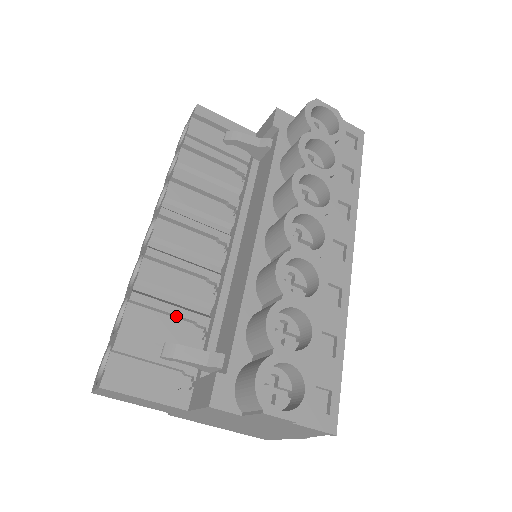
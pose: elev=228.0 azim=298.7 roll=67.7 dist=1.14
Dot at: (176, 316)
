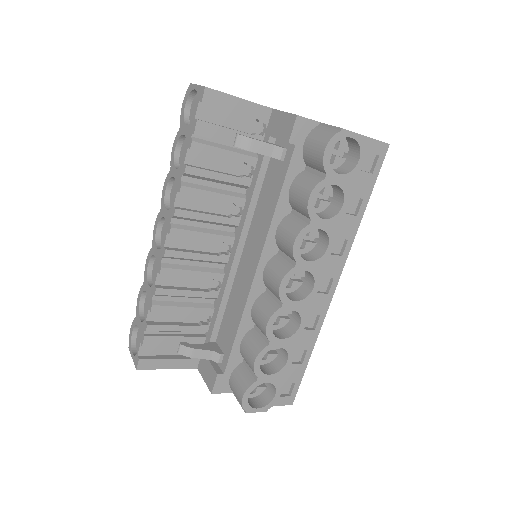
Dot at: (187, 312)
